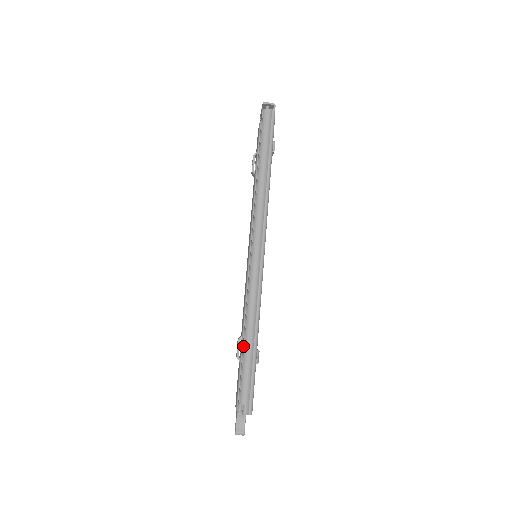
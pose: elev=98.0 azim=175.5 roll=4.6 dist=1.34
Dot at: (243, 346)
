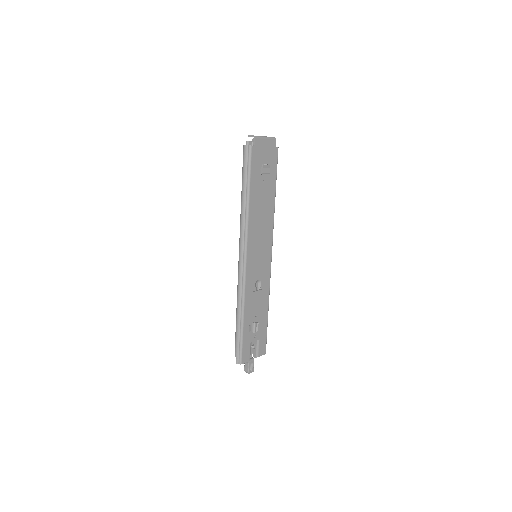
Dot at: occluded
